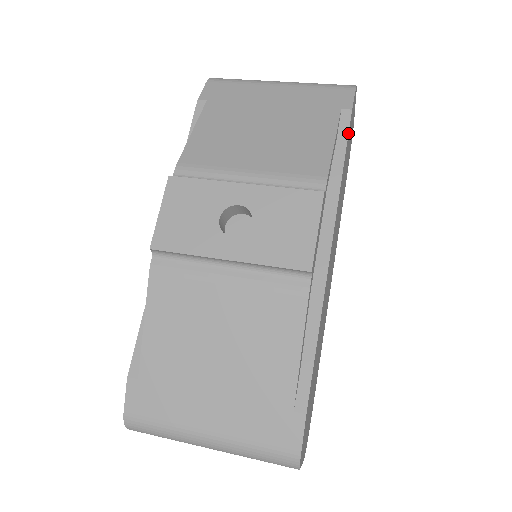
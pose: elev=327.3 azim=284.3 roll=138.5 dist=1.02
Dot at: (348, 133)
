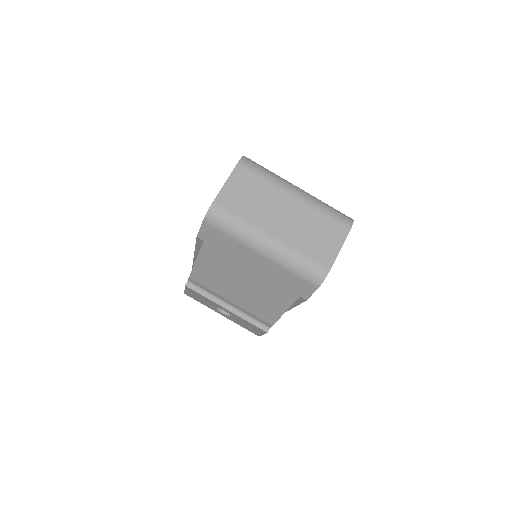
Dot at: occluded
